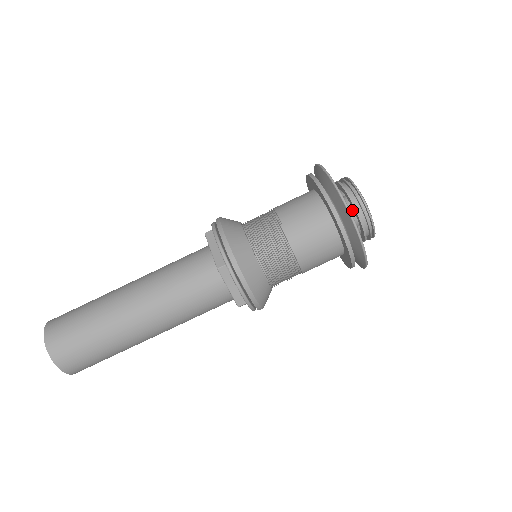
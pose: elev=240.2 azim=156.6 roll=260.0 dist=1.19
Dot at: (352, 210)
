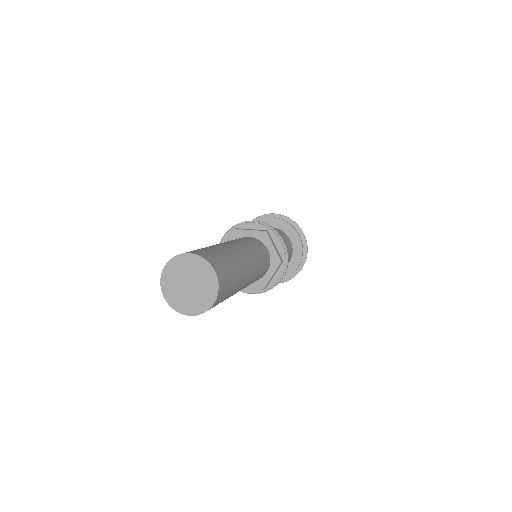
Dot at: occluded
